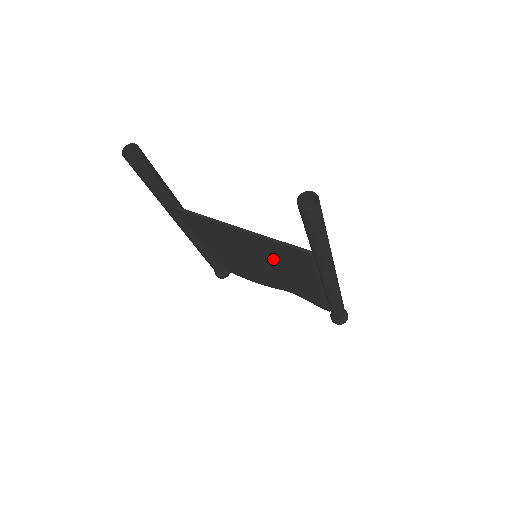
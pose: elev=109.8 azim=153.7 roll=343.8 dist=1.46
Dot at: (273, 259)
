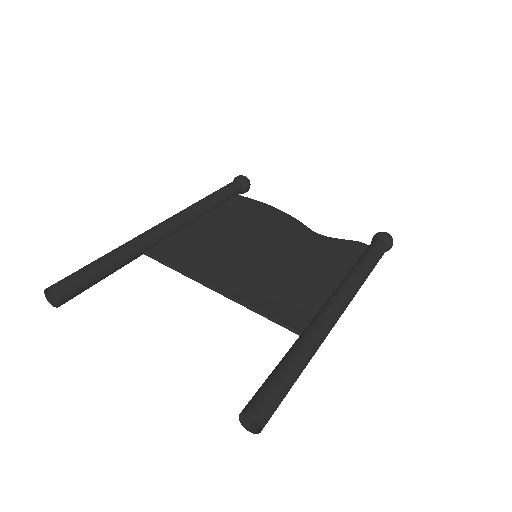
Dot at: (272, 279)
